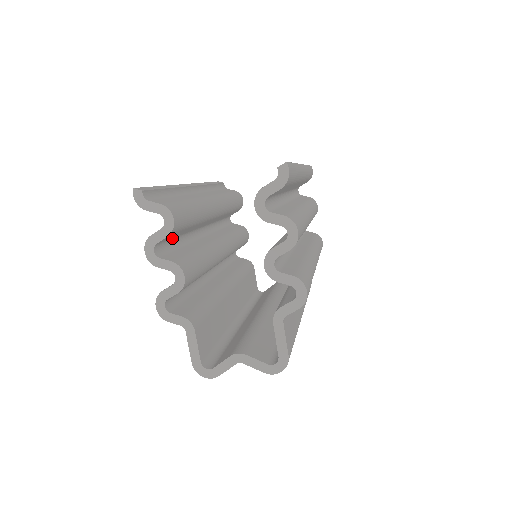
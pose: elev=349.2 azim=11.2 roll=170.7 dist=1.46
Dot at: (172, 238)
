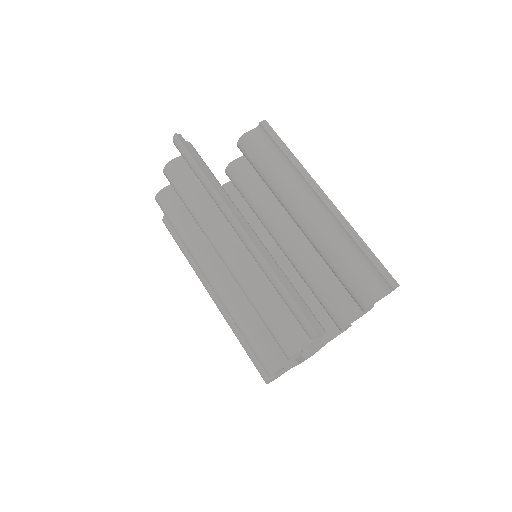
Dot at: occluded
